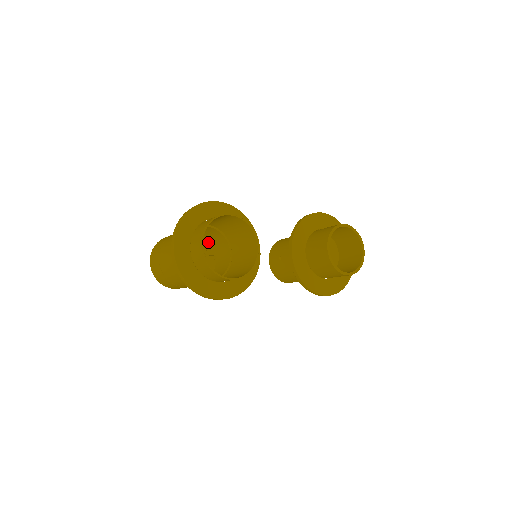
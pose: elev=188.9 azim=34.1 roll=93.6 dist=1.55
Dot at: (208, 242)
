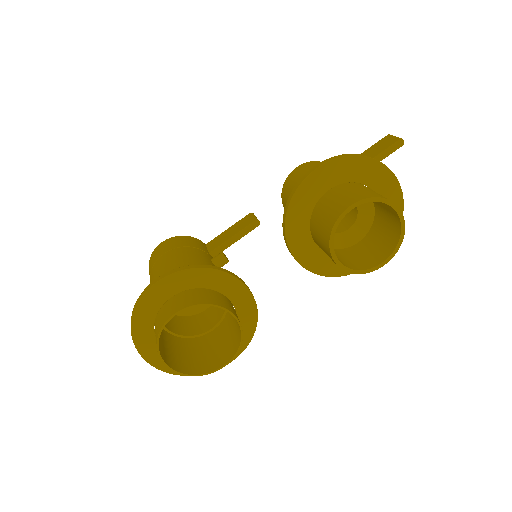
Dot at: occluded
